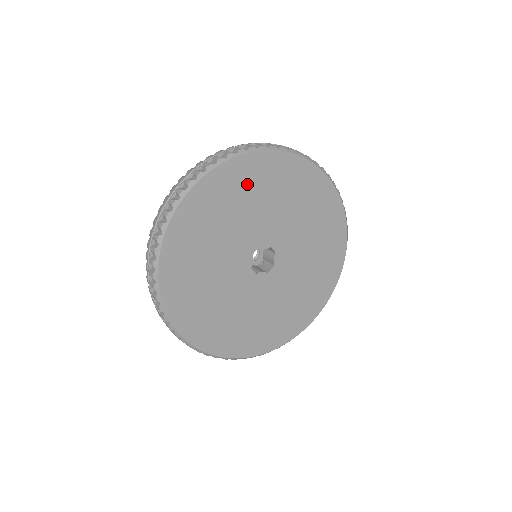
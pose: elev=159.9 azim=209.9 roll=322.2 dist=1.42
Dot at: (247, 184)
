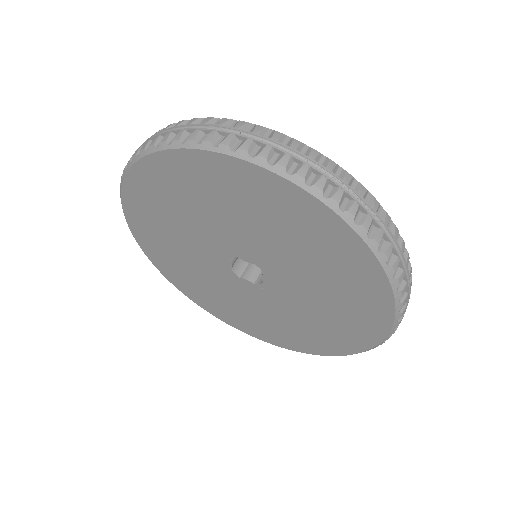
Dot at: (205, 186)
